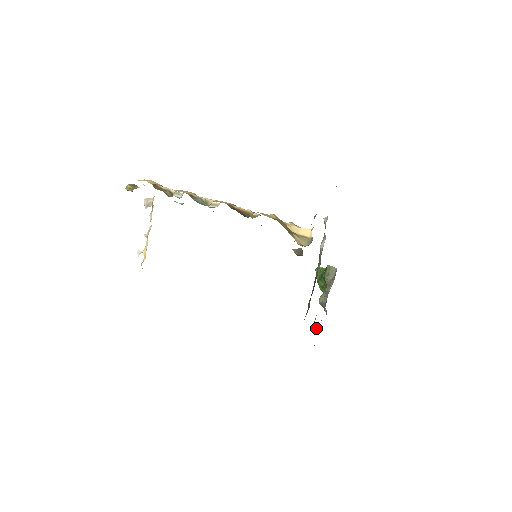
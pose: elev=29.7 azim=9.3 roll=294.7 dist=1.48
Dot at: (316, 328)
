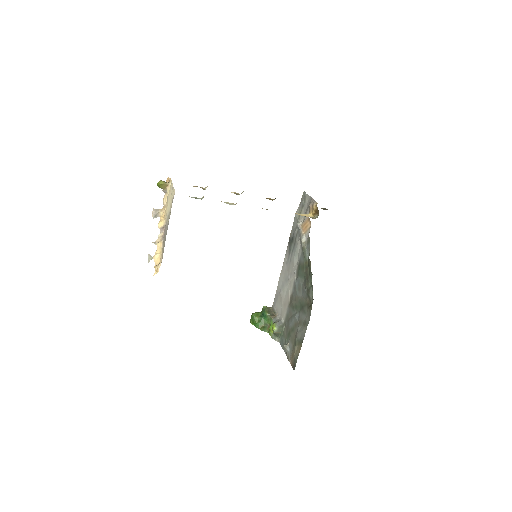
Dot at: (285, 345)
